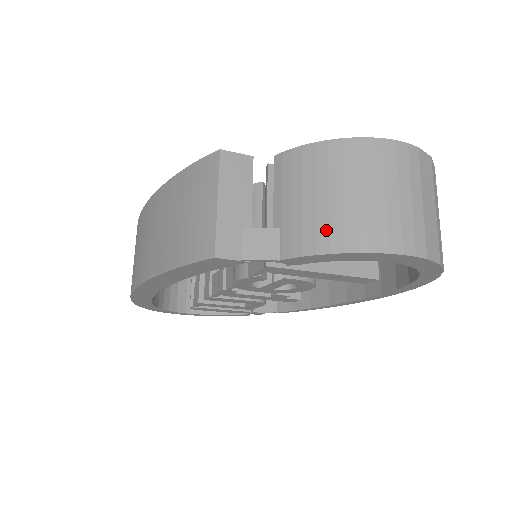
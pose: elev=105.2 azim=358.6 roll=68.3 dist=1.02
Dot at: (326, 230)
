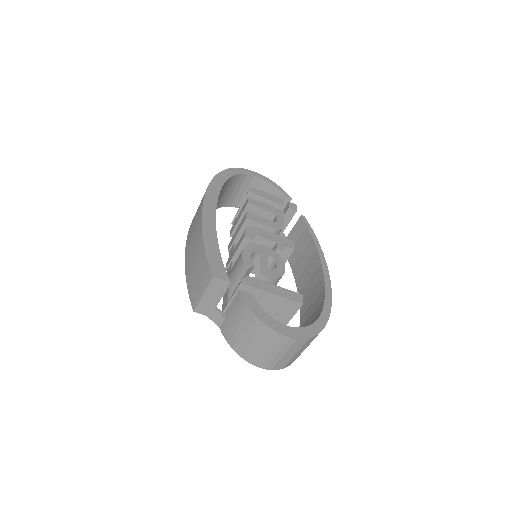
Dot at: (235, 341)
